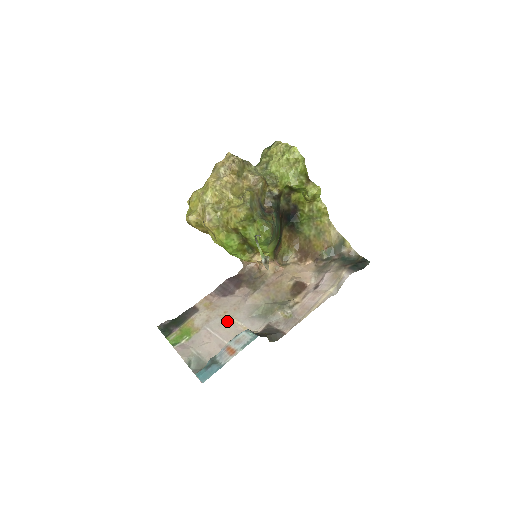
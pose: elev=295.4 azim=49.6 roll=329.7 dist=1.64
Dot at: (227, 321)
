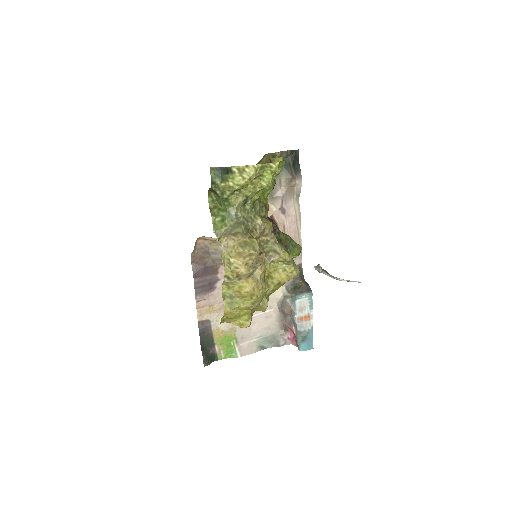
Dot at: occluded
